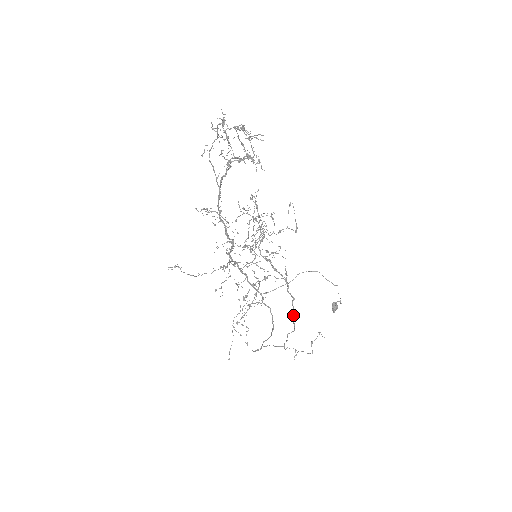
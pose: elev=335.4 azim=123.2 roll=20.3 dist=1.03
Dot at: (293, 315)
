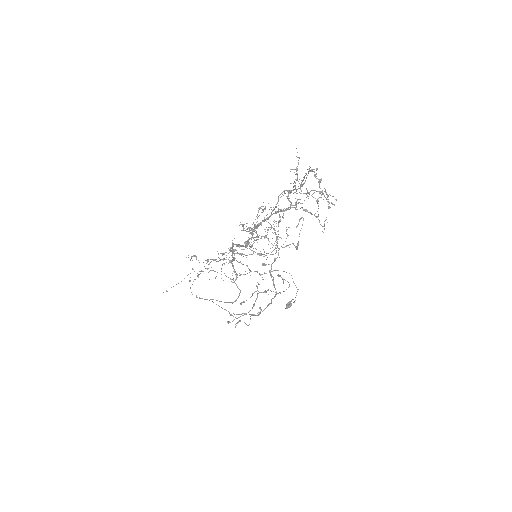
Dot at: (262, 311)
